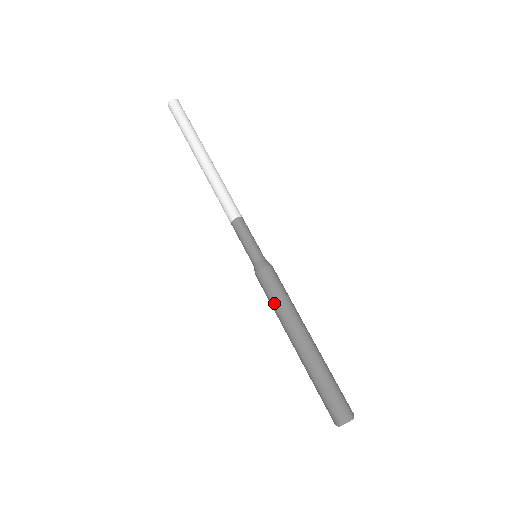
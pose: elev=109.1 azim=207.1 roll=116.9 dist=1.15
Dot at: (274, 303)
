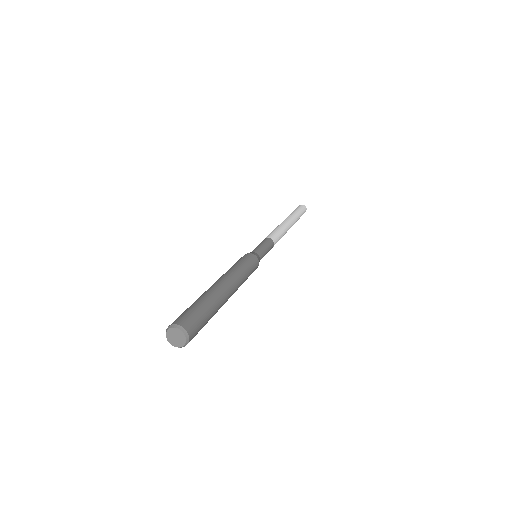
Dot at: (239, 265)
